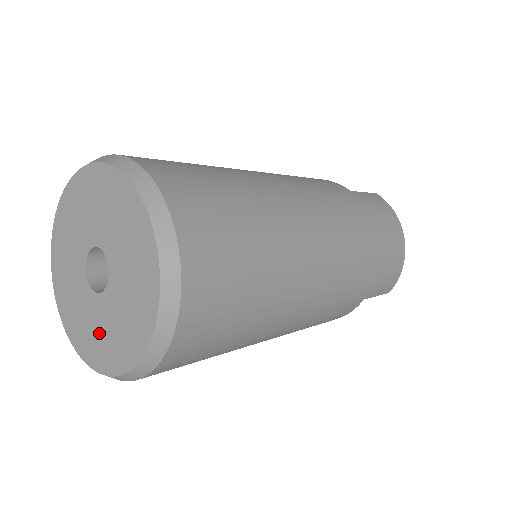
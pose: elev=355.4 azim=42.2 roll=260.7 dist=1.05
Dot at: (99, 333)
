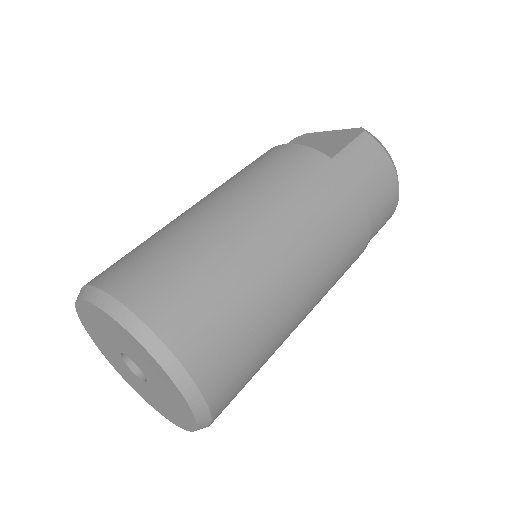
Dot at: (154, 399)
